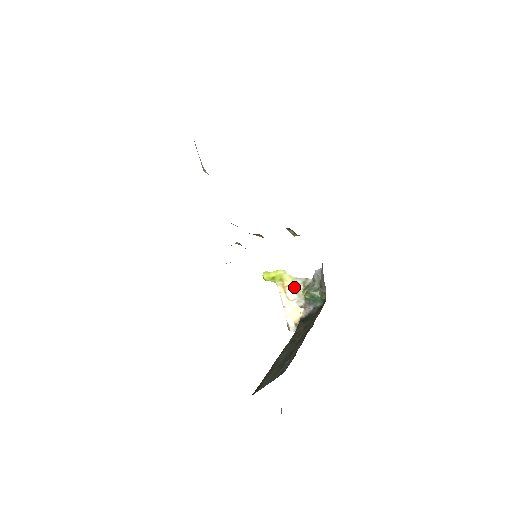
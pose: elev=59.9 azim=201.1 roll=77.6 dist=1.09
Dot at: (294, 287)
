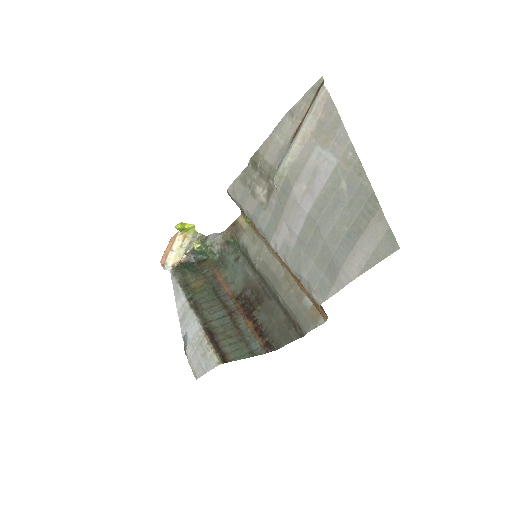
Dot at: (191, 239)
